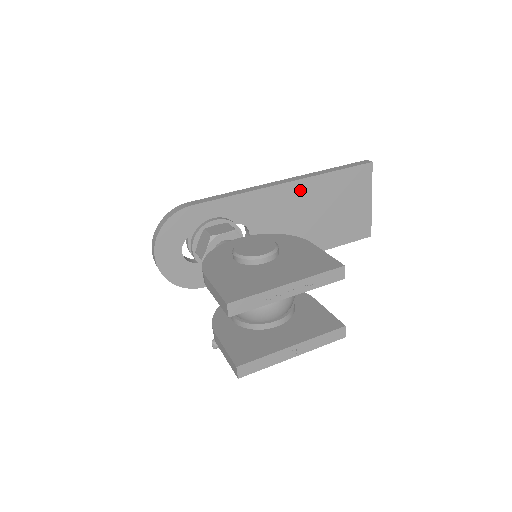
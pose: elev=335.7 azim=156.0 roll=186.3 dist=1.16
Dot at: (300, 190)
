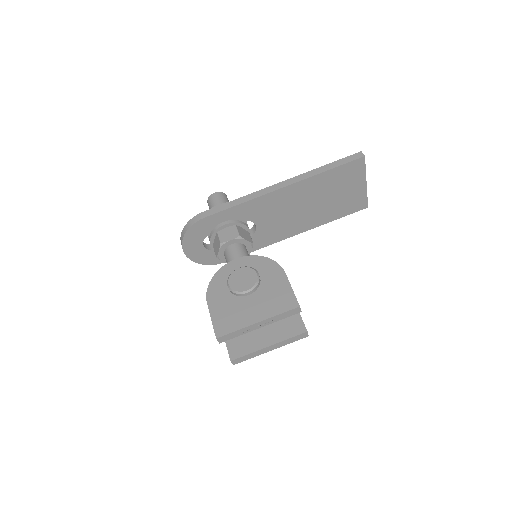
Dot at: (296, 190)
